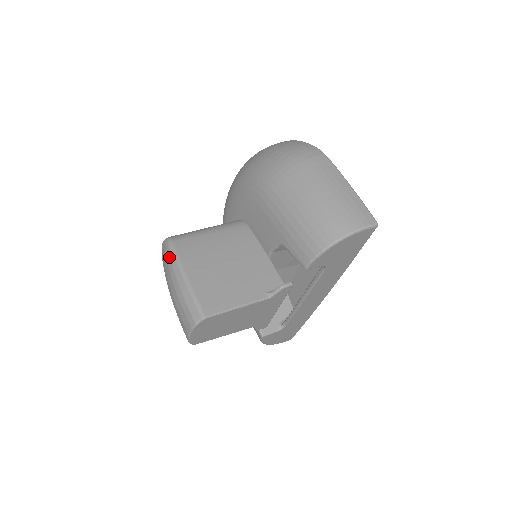
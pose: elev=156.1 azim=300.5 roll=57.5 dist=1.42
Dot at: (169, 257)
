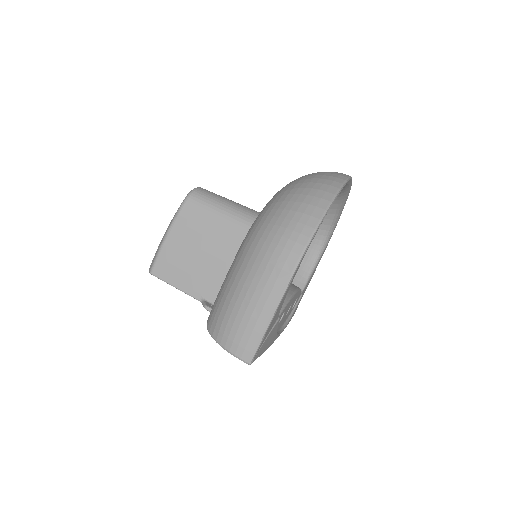
Dot at: (178, 208)
